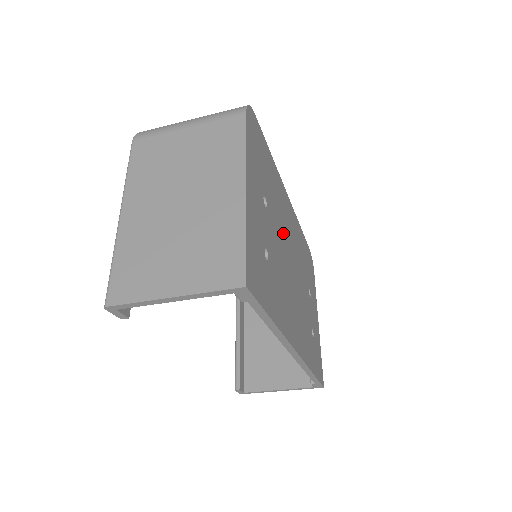
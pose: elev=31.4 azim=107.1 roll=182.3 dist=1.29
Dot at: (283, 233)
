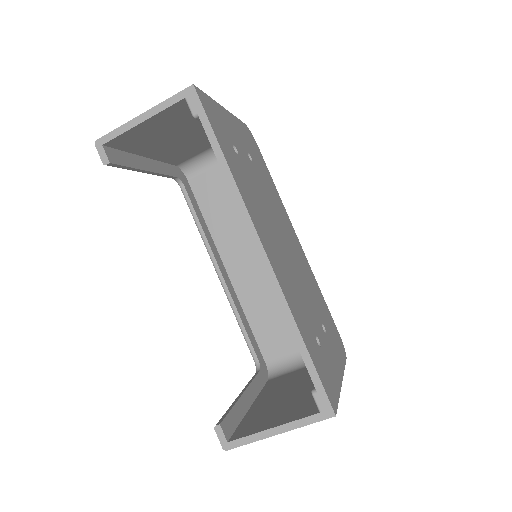
Dot at: (275, 214)
